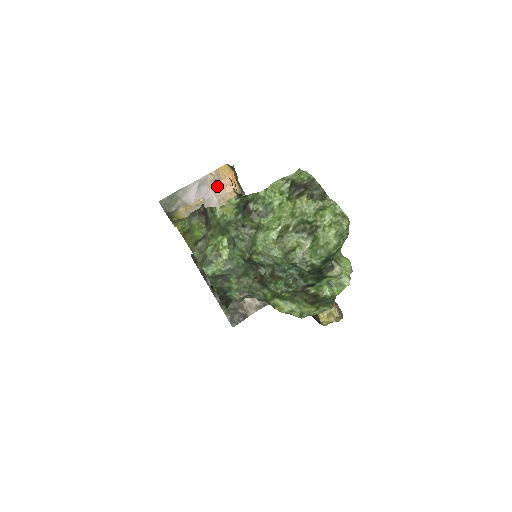
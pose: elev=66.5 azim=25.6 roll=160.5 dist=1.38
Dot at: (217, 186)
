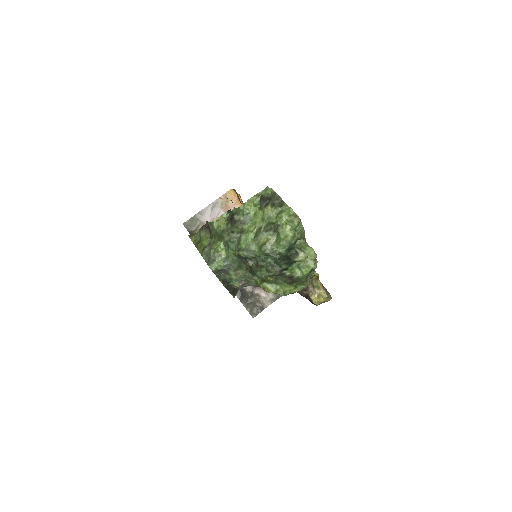
Dot at: (226, 207)
